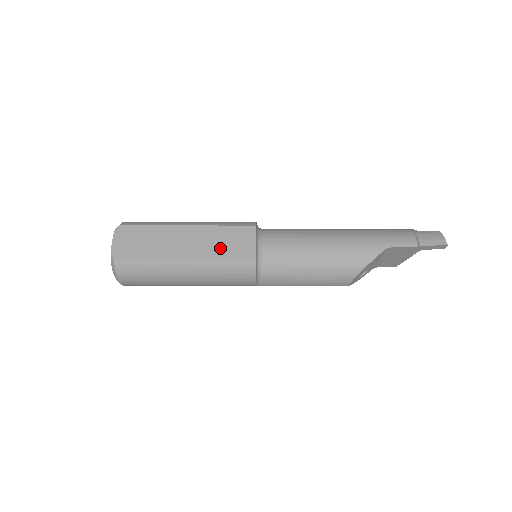
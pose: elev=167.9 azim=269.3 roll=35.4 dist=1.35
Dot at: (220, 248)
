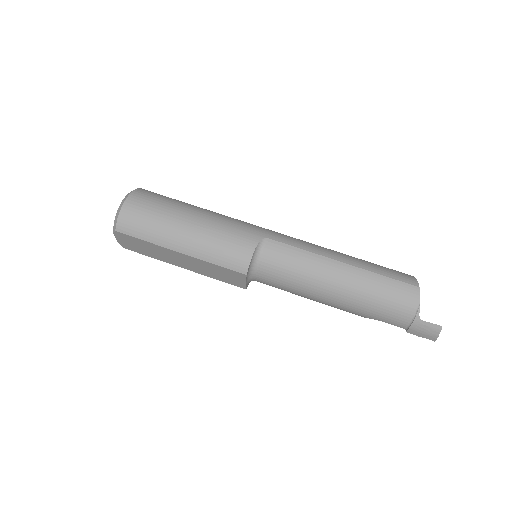
Dot at: (213, 274)
